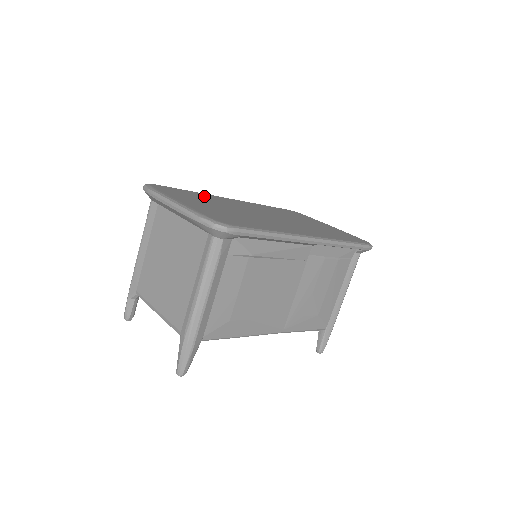
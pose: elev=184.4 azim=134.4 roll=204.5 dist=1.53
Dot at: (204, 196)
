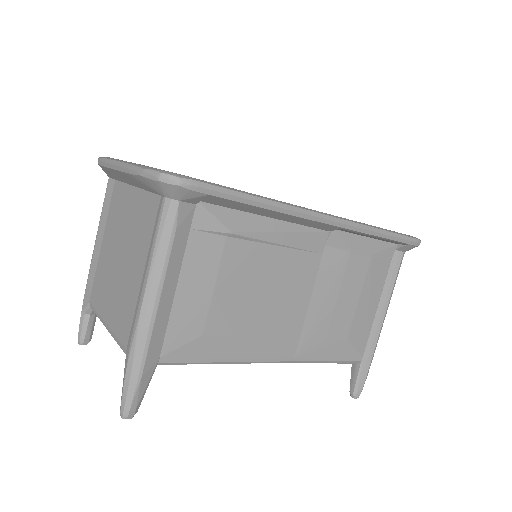
Dot at: occluded
